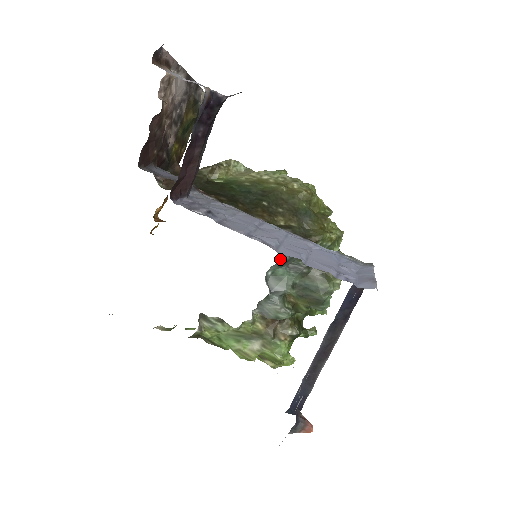
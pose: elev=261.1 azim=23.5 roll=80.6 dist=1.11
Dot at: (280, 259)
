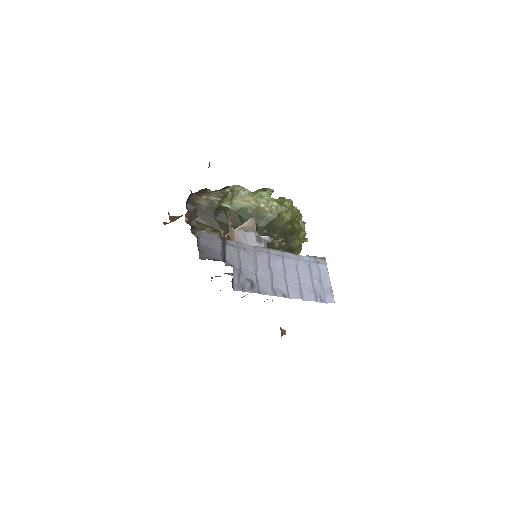
Dot at: occluded
